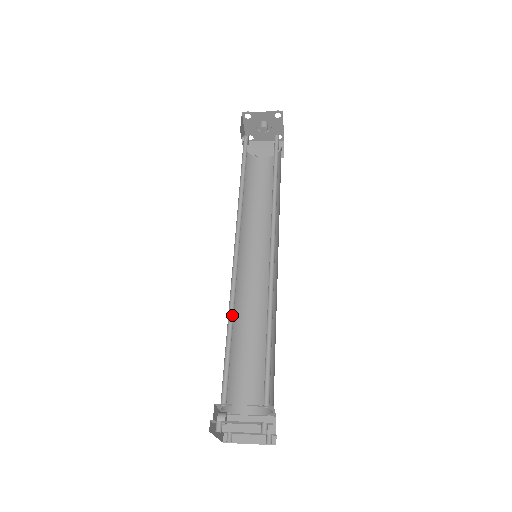
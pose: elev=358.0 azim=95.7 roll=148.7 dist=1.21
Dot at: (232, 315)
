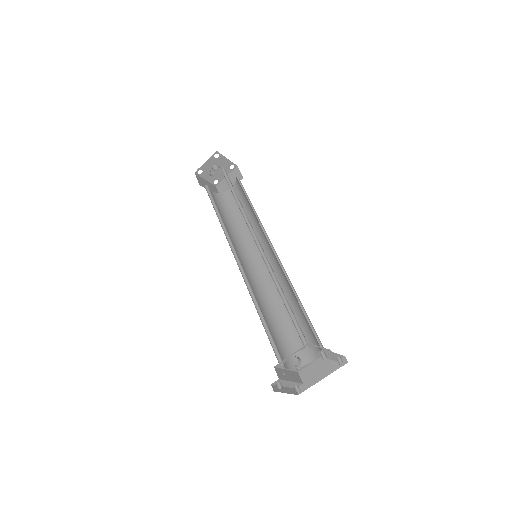
Dot at: (278, 288)
